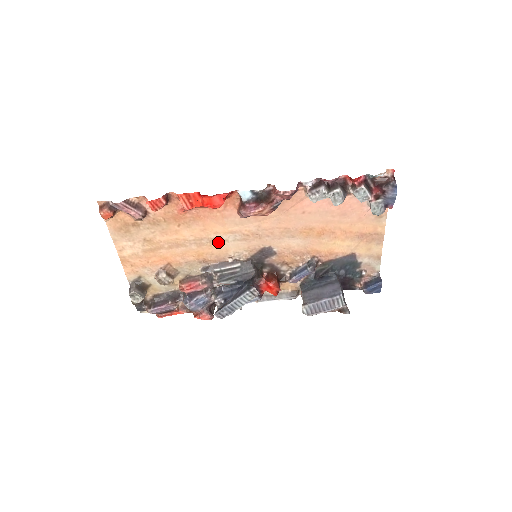
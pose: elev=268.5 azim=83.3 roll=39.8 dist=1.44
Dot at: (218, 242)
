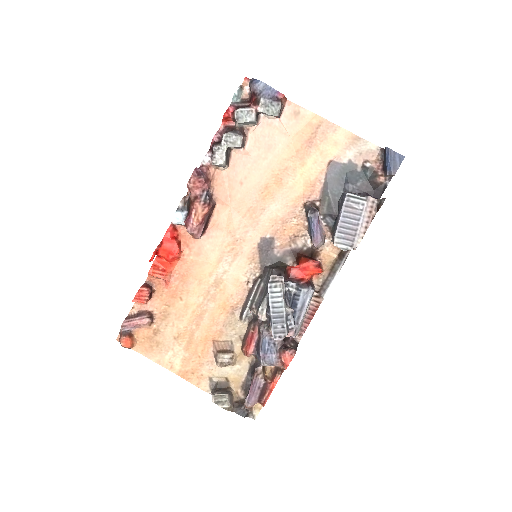
Dot at: (222, 280)
